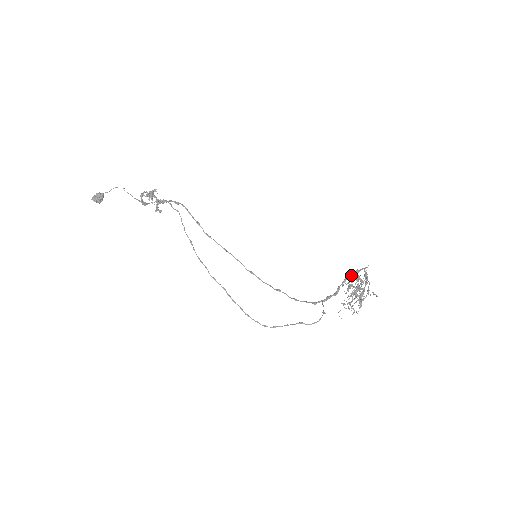
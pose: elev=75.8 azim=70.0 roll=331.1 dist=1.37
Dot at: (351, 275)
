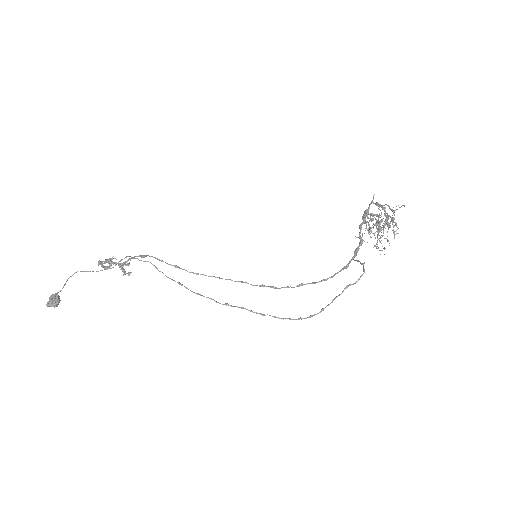
Dot at: (363, 219)
